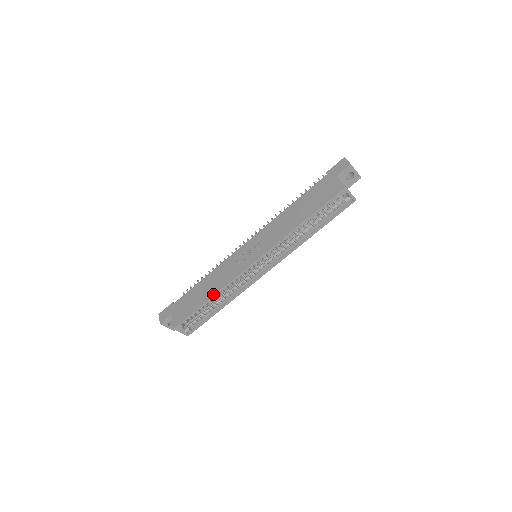
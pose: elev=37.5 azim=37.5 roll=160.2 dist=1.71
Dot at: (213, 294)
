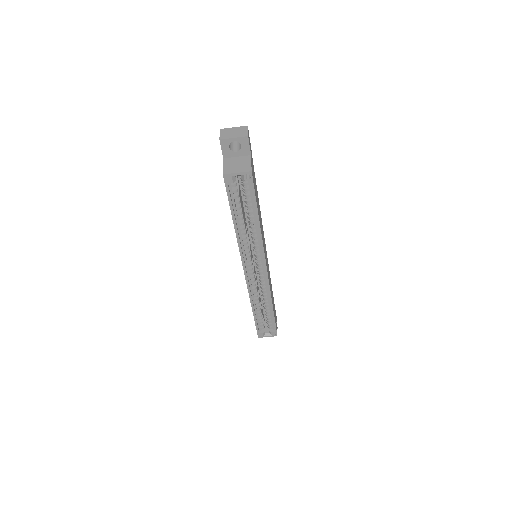
Dot at: (251, 306)
